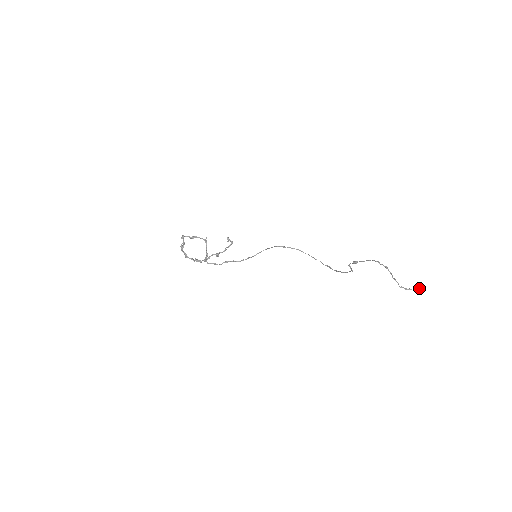
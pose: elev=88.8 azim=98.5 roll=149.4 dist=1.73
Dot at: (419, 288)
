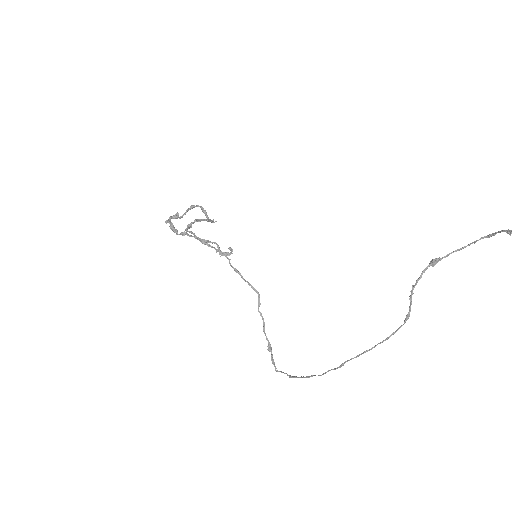
Dot at: out of frame
